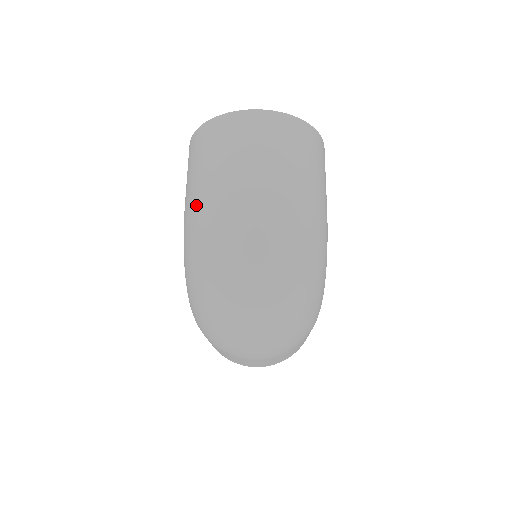
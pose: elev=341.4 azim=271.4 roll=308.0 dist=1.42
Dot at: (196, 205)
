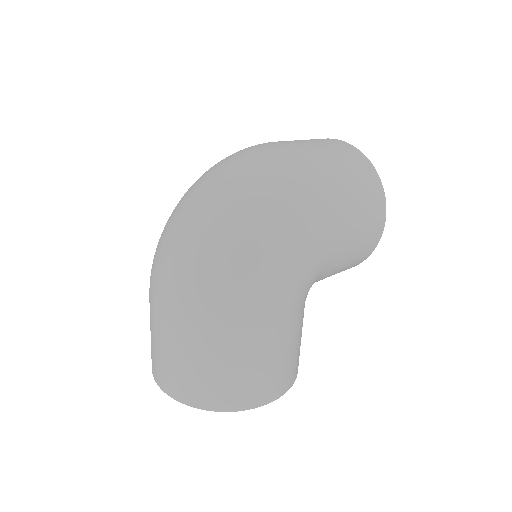
Dot at: occluded
